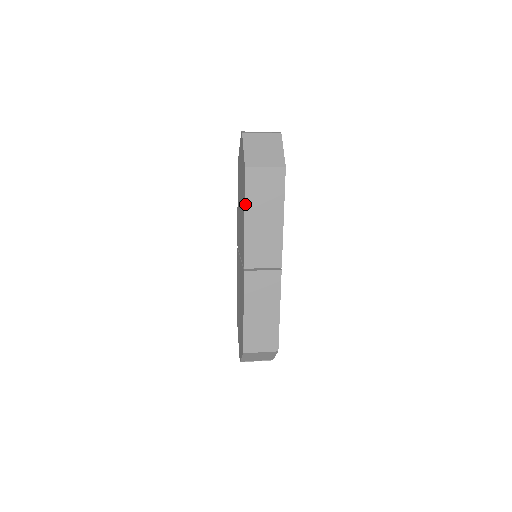
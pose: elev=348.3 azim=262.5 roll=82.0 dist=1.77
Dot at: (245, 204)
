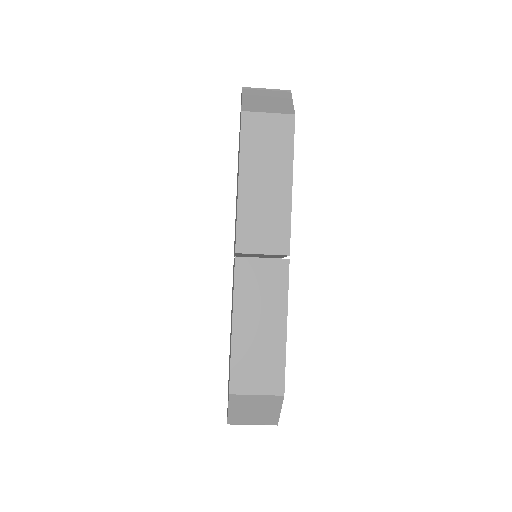
Dot at: (240, 160)
